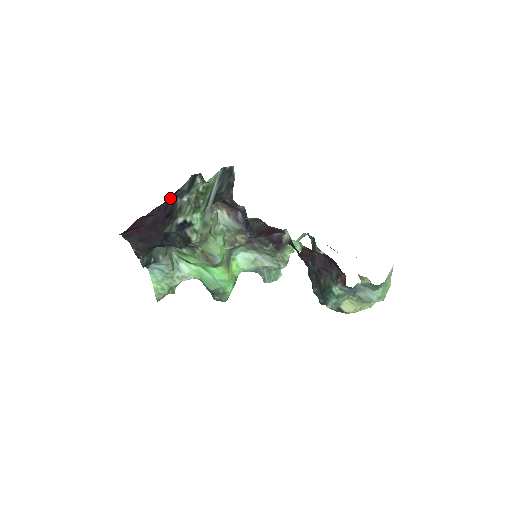
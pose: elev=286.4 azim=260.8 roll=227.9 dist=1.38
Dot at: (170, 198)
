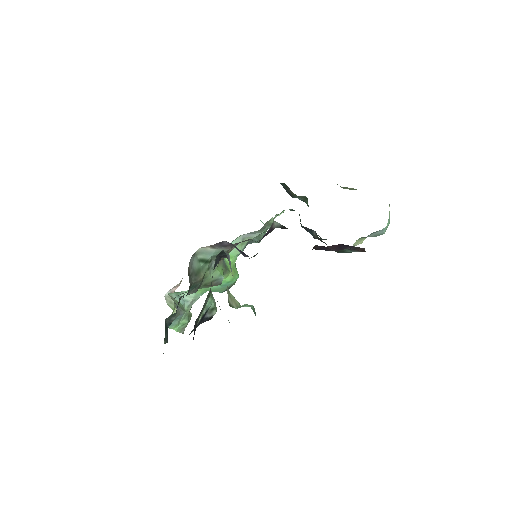
Dot at: occluded
